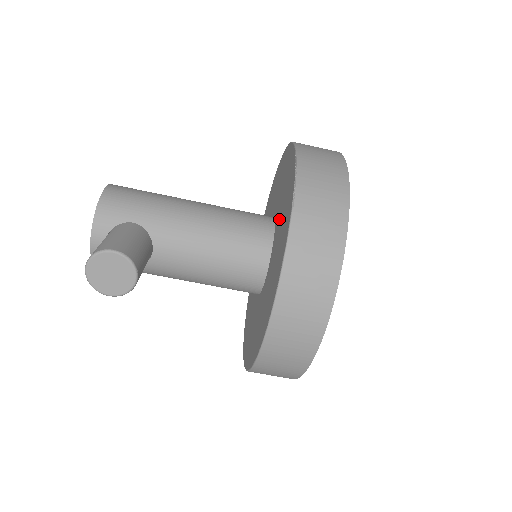
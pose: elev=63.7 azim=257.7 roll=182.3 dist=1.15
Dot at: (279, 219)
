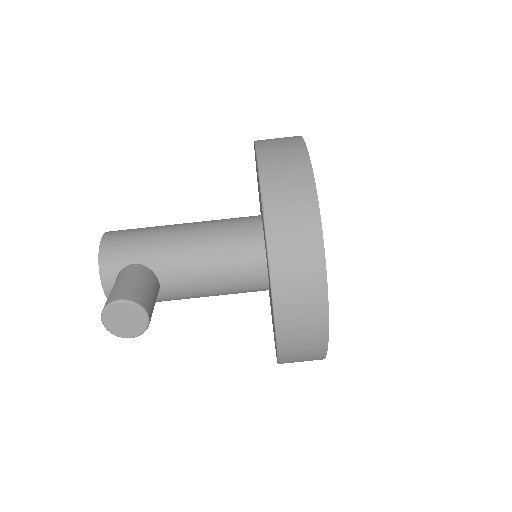
Dot at: occluded
